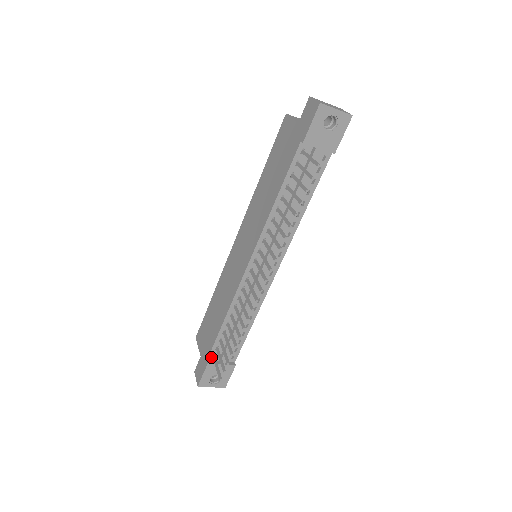
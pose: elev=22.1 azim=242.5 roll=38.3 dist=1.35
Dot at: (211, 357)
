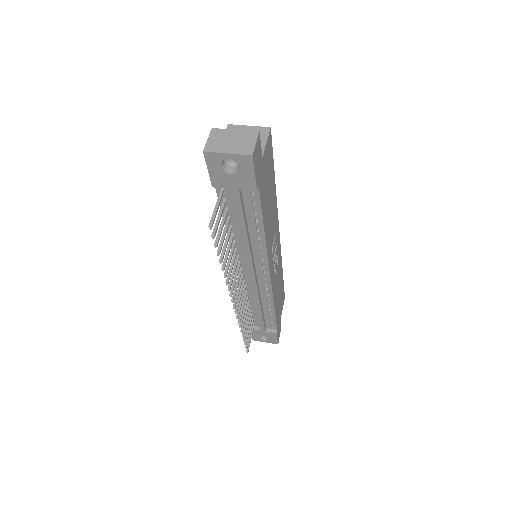
Dot at: occluded
